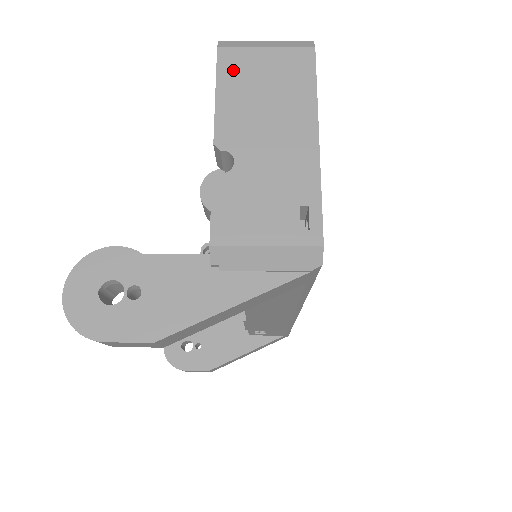
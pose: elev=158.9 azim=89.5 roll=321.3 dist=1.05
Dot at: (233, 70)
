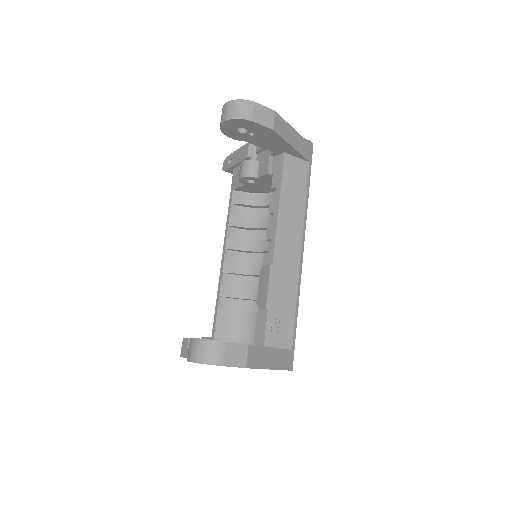
Dot at: occluded
